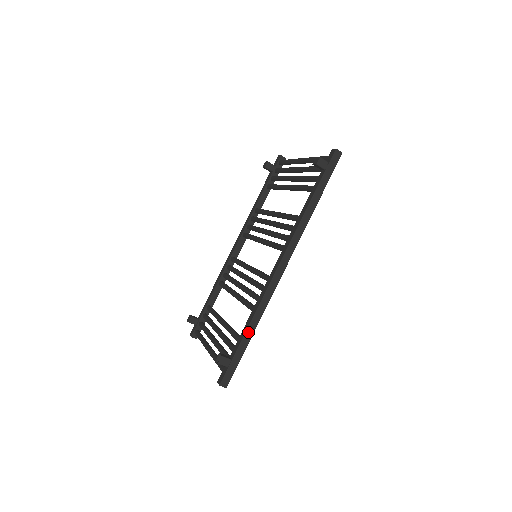
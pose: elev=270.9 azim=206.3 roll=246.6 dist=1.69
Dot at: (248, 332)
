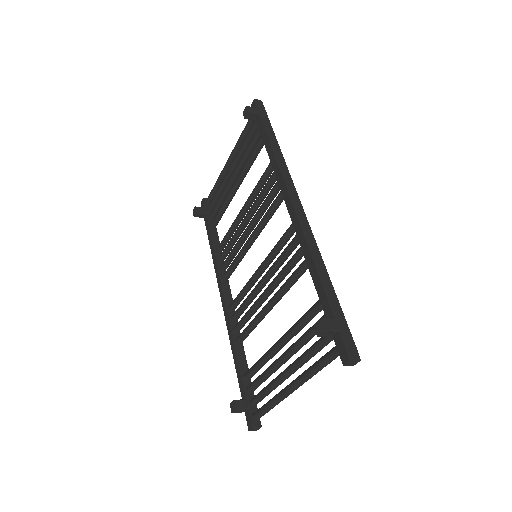
Dot at: (323, 278)
